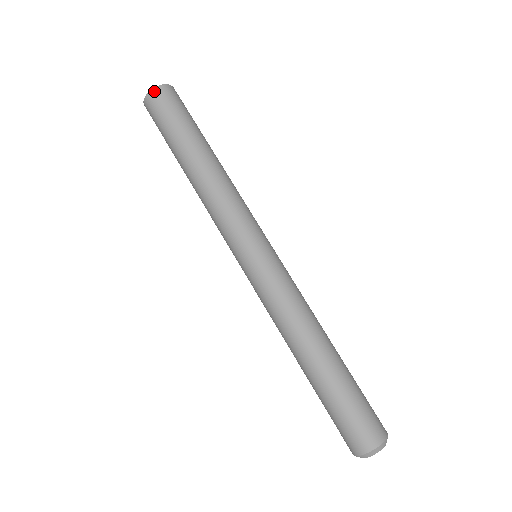
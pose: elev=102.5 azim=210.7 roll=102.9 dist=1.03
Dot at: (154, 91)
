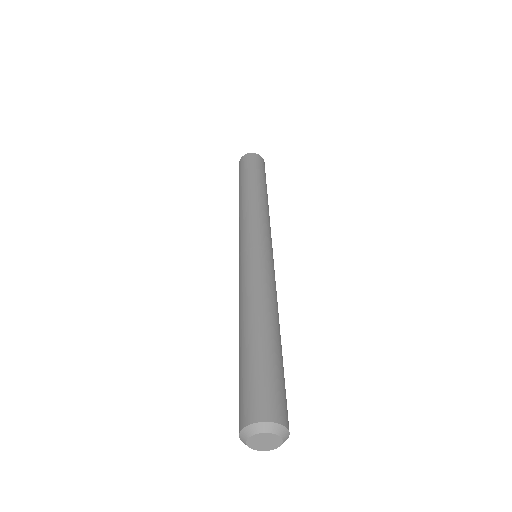
Dot at: (250, 154)
